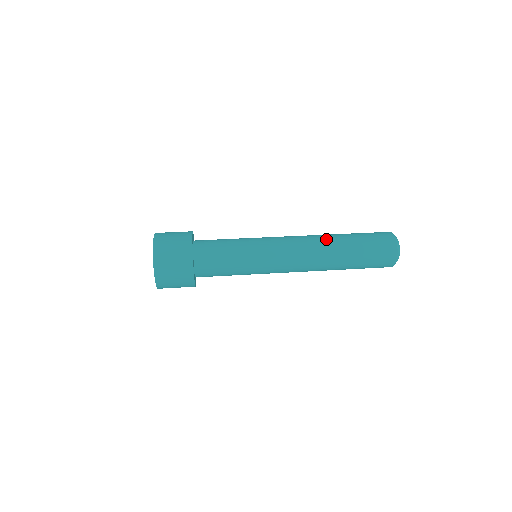
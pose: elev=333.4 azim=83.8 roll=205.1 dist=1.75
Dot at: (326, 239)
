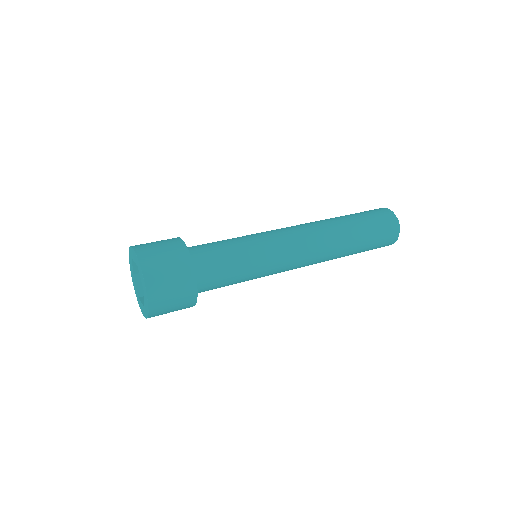
Dot at: (335, 232)
